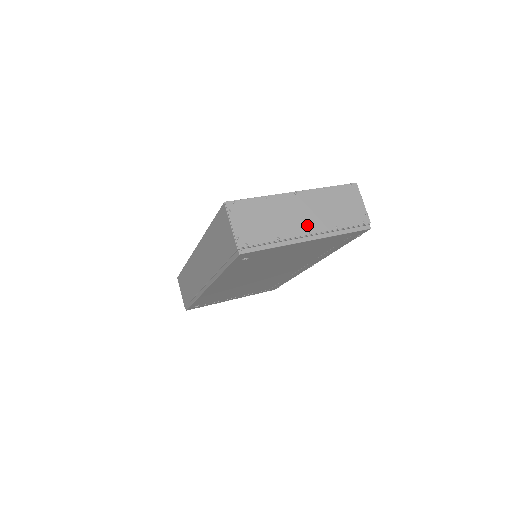
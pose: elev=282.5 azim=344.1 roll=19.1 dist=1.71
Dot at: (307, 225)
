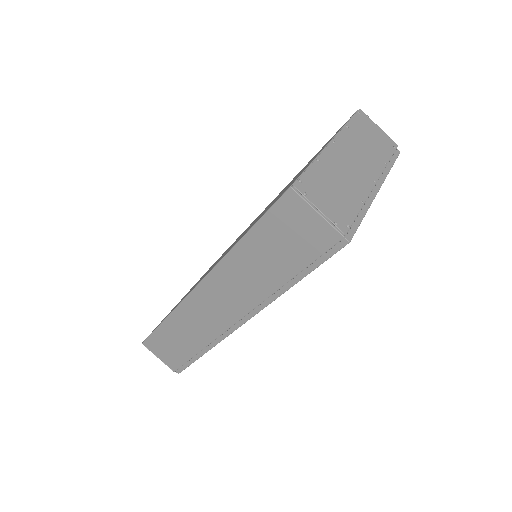
Dot at: (367, 173)
